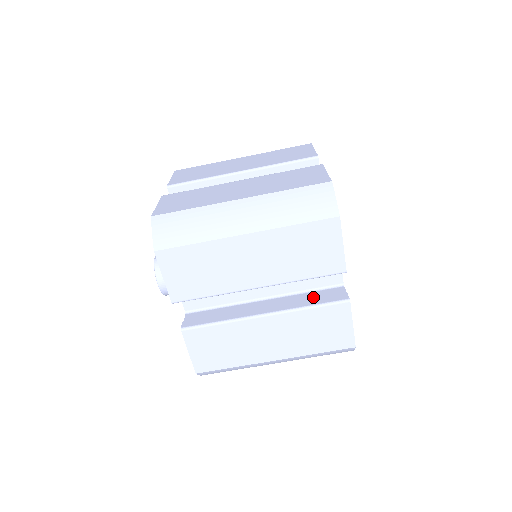
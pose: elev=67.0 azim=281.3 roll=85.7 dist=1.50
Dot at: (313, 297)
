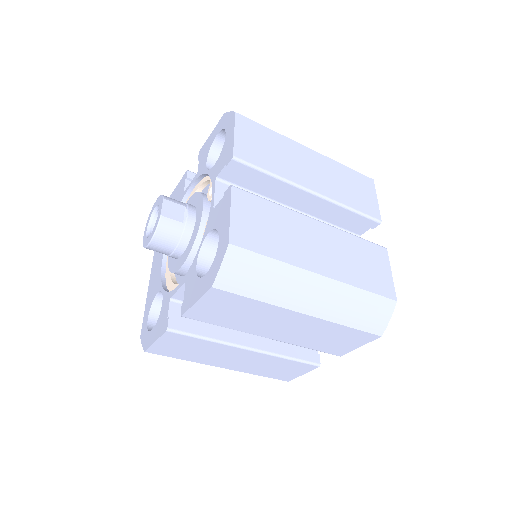
Dot at: occluded
